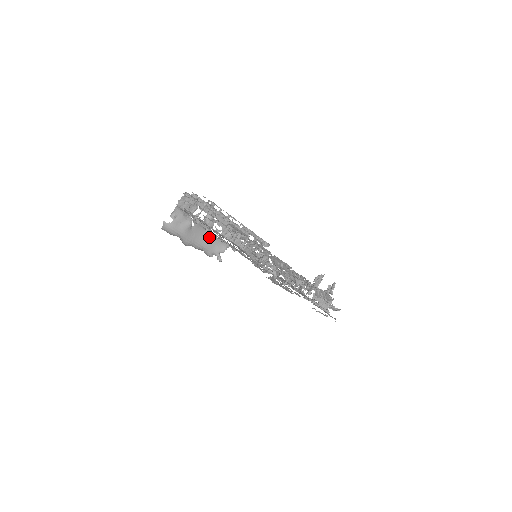
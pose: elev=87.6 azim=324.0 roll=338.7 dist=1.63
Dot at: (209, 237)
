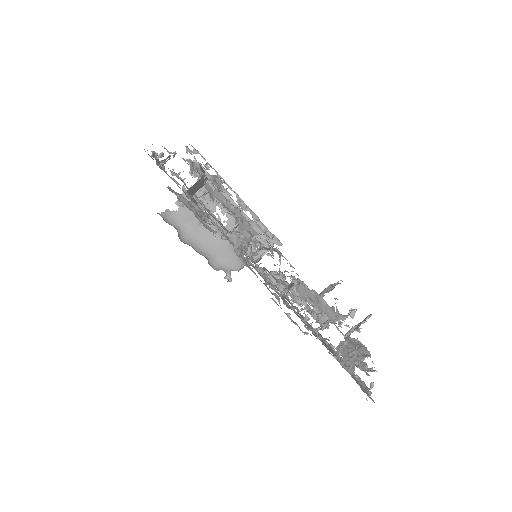
Dot at: (224, 246)
